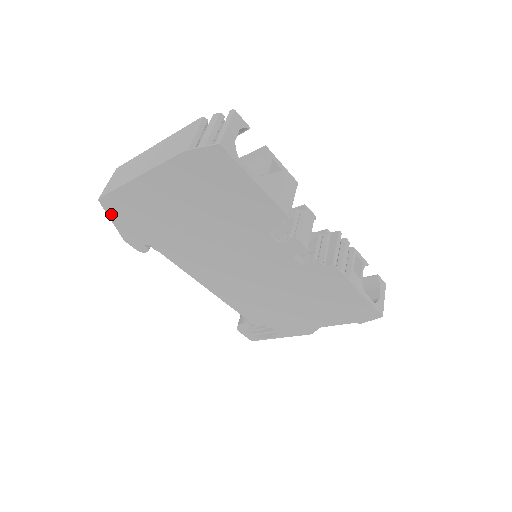
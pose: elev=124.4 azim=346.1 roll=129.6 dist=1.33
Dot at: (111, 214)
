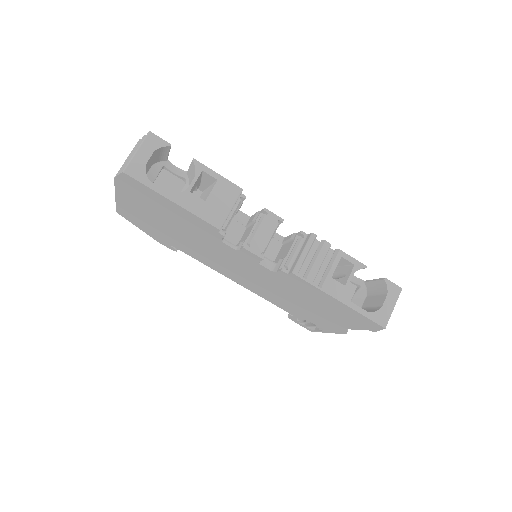
Dot at: (133, 223)
